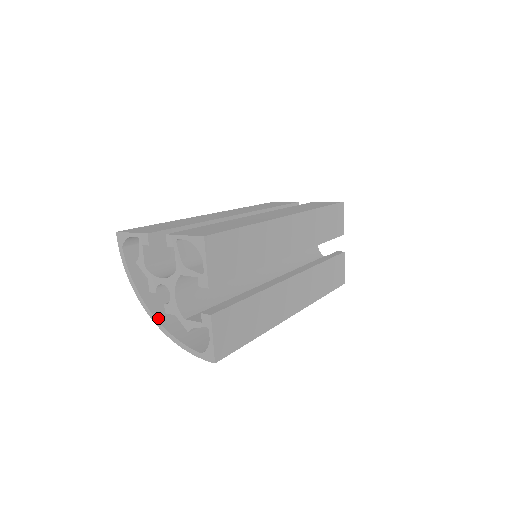
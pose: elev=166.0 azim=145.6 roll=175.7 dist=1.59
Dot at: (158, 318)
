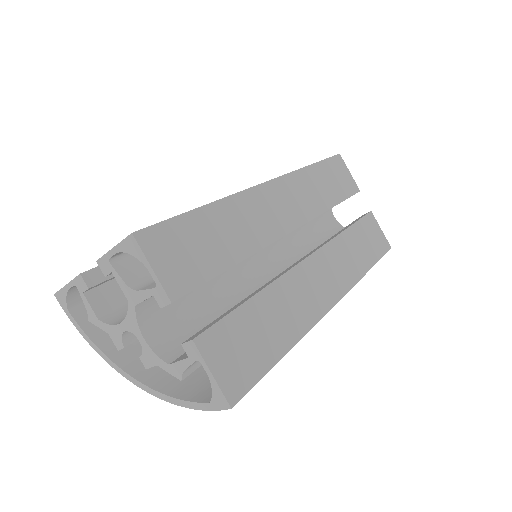
Dot at: (144, 381)
